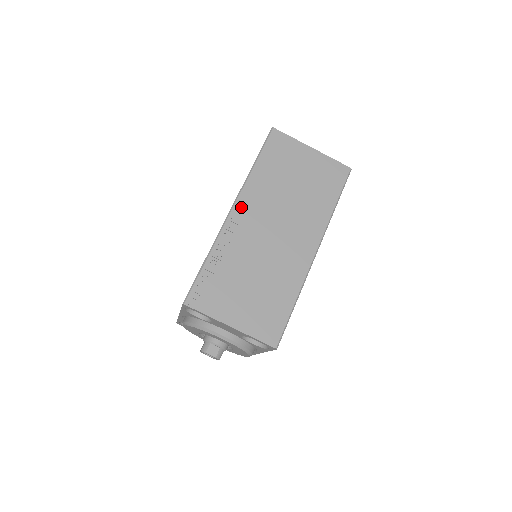
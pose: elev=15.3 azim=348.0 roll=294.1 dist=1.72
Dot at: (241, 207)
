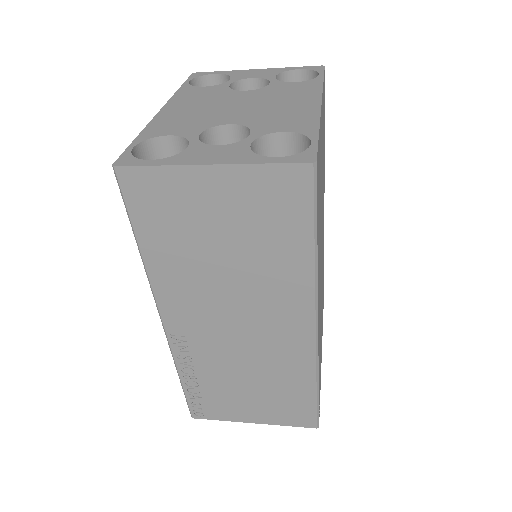
Dot at: (171, 315)
